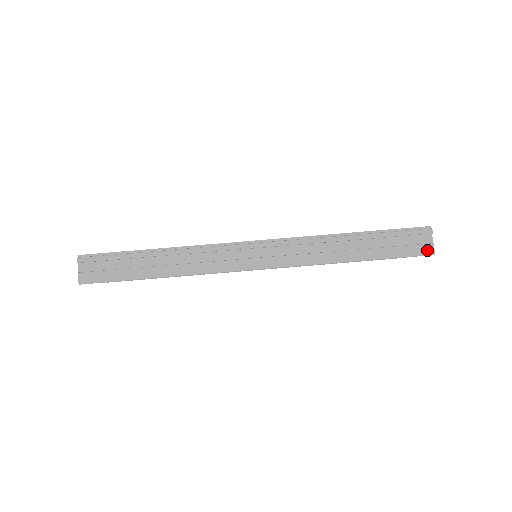
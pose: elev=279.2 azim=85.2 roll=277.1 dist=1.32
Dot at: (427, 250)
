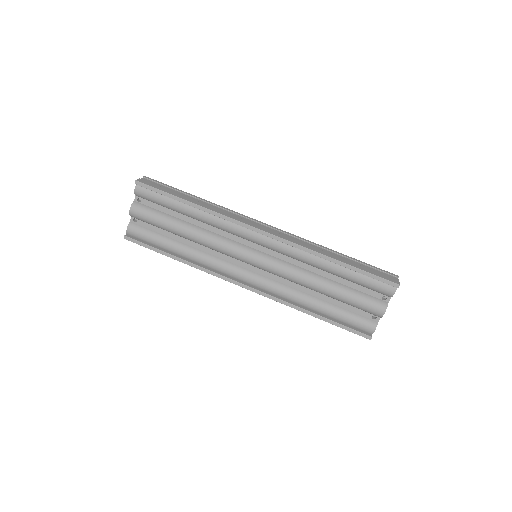
Dot at: (394, 281)
